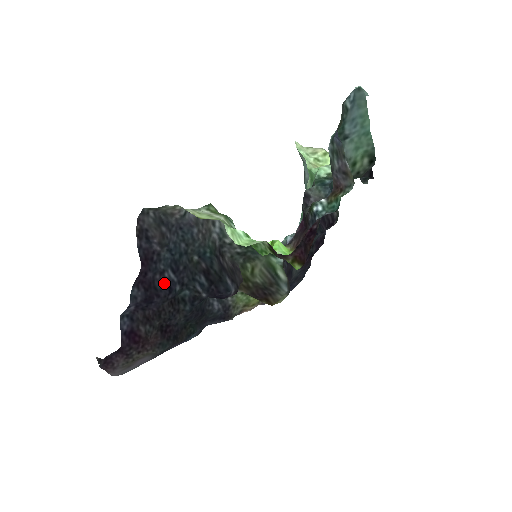
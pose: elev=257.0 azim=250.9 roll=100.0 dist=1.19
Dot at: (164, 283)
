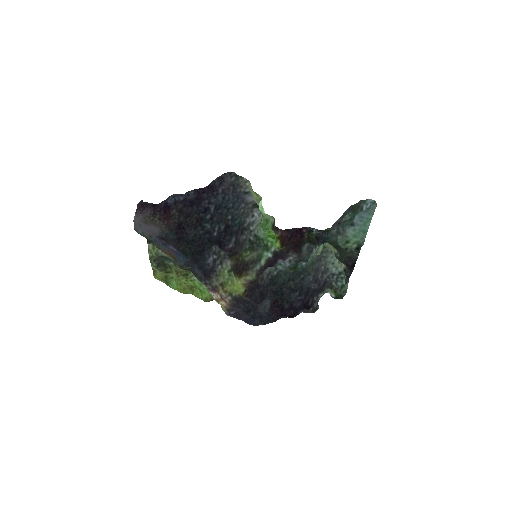
Dot at: (206, 207)
